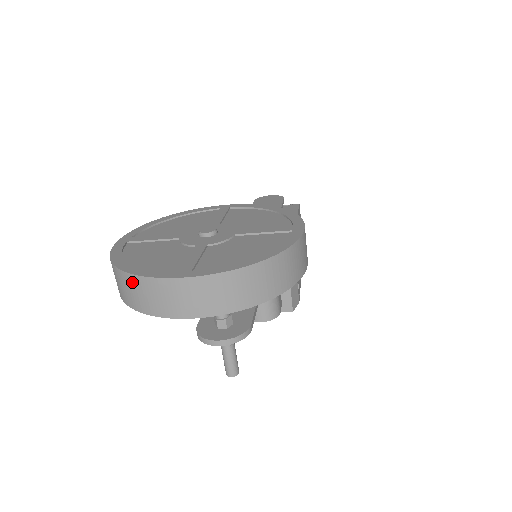
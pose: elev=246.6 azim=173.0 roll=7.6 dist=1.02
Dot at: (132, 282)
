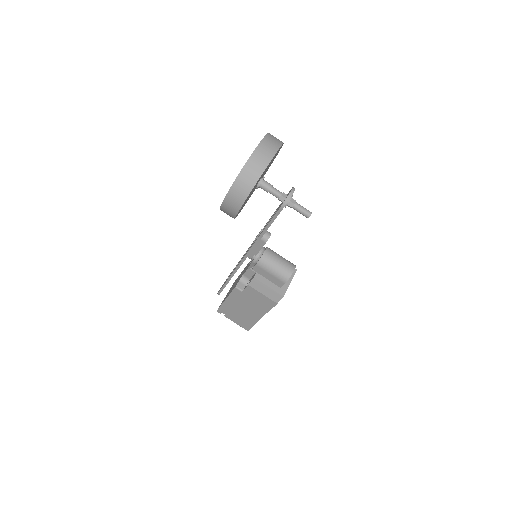
Dot at: (251, 163)
